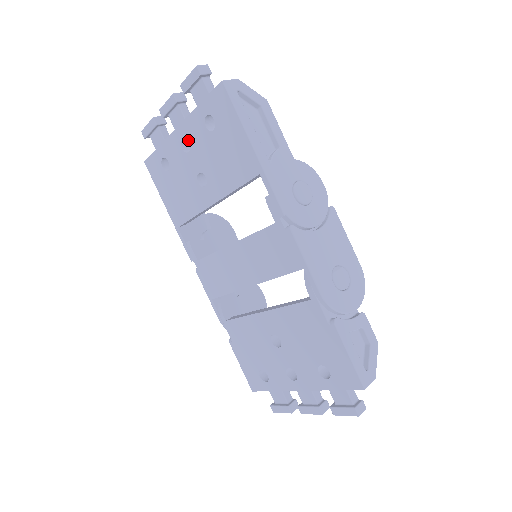
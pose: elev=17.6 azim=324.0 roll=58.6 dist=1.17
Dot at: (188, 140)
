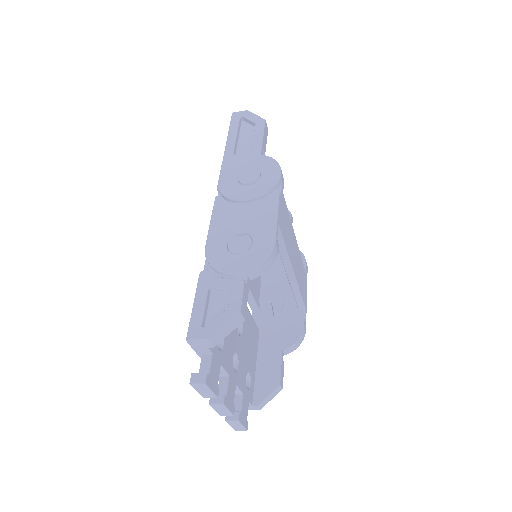
Dot at: occluded
